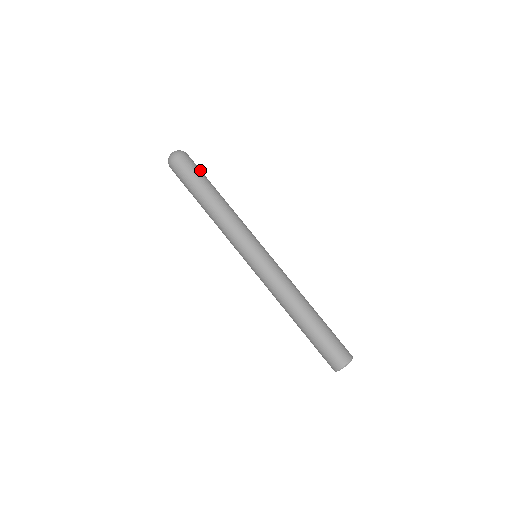
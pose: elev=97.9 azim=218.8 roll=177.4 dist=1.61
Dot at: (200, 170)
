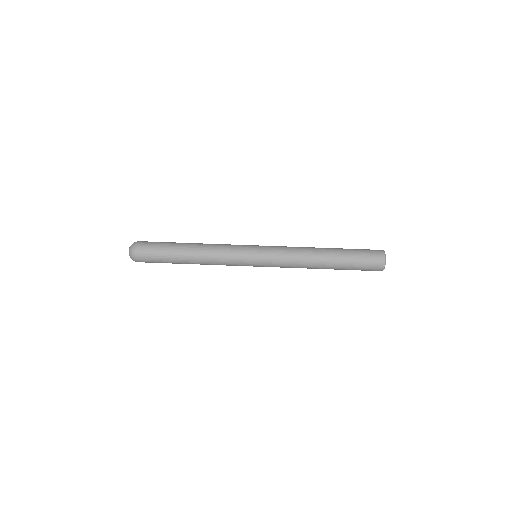
Dot at: (160, 242)
